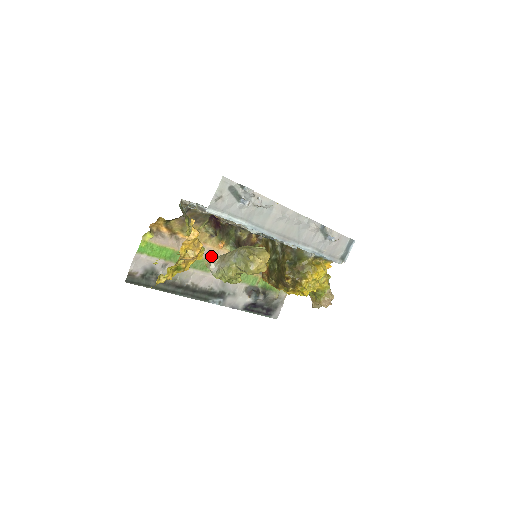
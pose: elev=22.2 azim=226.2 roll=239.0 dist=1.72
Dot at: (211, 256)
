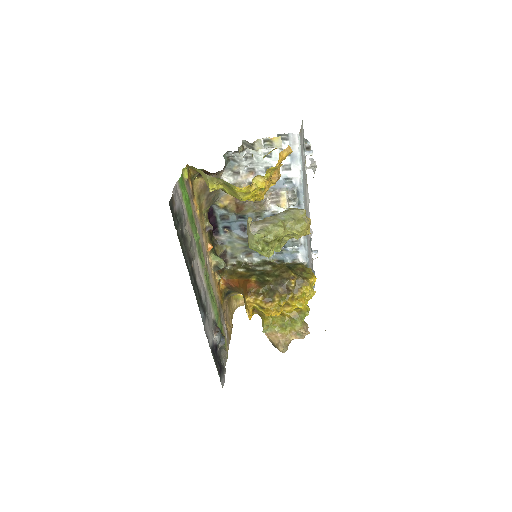
Dot at: (204, 252)
